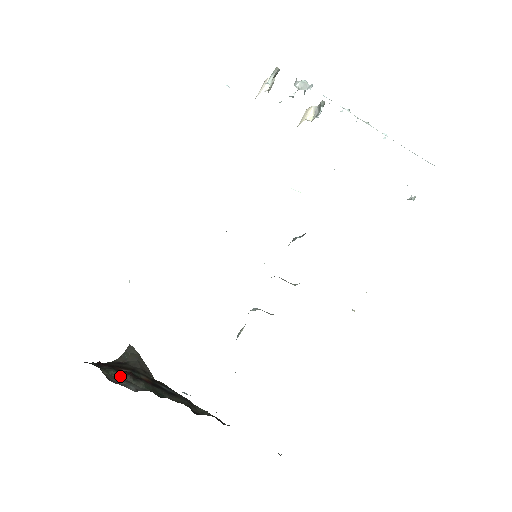
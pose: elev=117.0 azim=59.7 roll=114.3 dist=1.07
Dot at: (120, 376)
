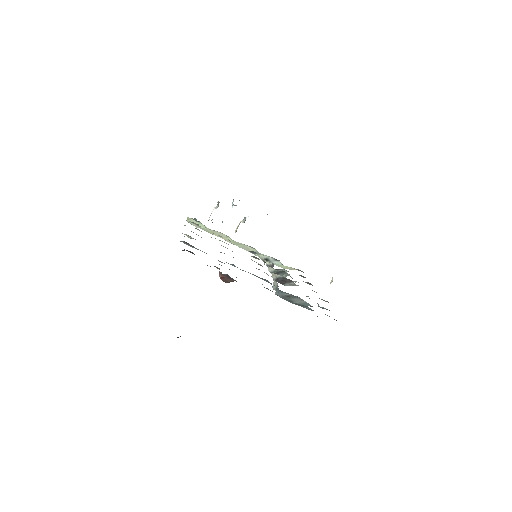
Dot at: occluded
